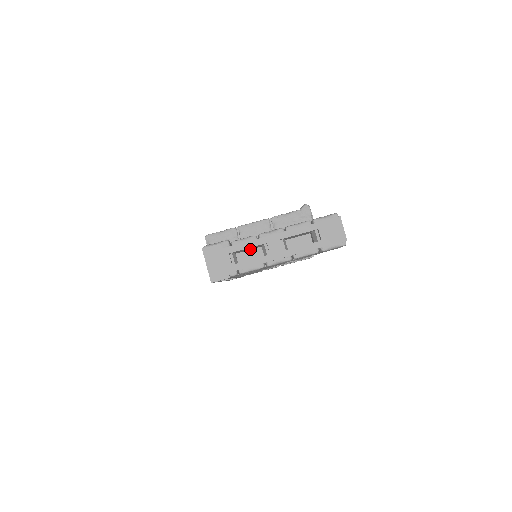
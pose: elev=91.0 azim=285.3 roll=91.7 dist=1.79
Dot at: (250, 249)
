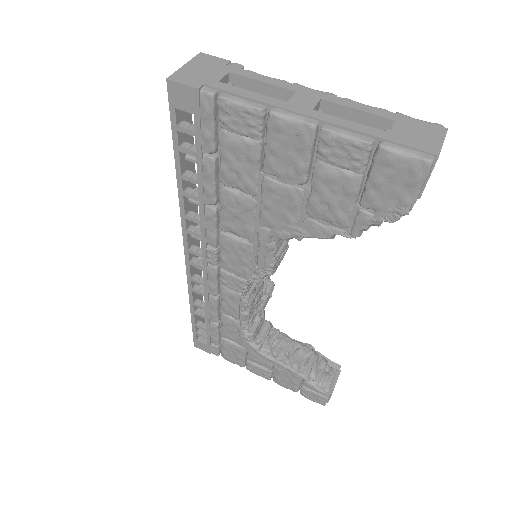
Dot at: occluded
